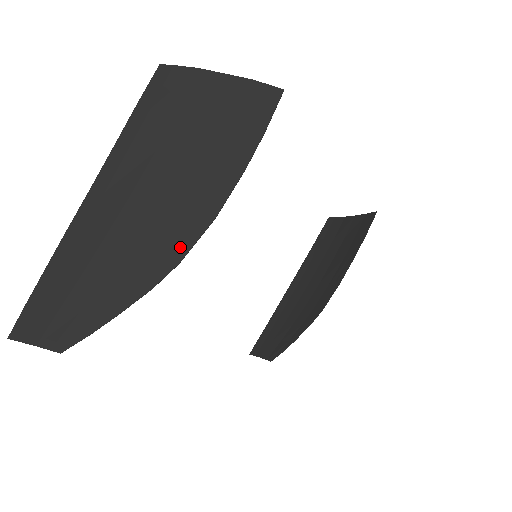
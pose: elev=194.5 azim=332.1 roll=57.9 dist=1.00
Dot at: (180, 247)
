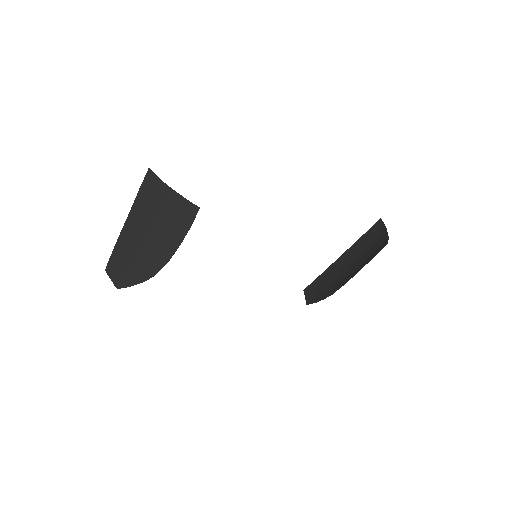
Dot at: (154, 269)
